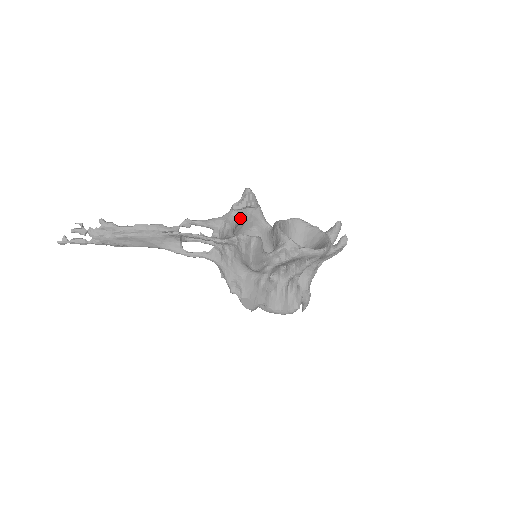
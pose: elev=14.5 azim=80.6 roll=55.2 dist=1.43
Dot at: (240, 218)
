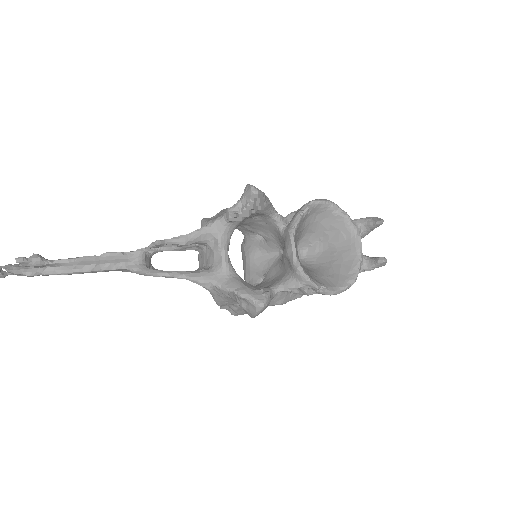
Dot at: (238, 224)
